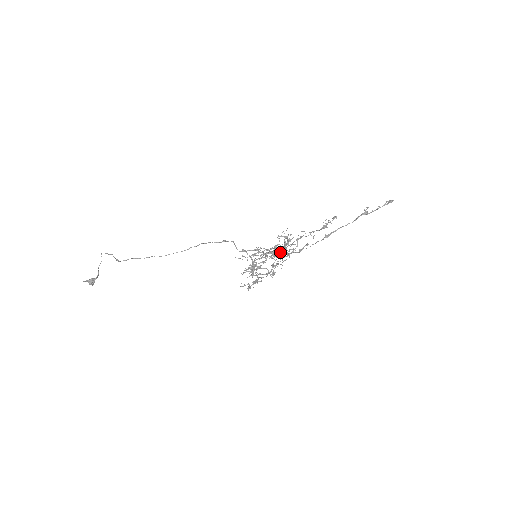
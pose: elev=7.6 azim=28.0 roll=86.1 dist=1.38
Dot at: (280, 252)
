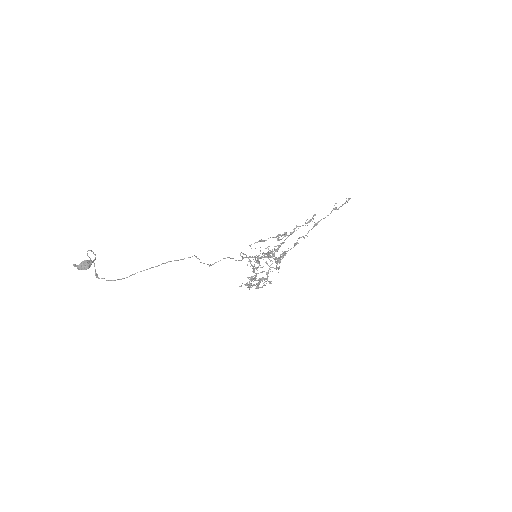
Dot at: (279, 247)
